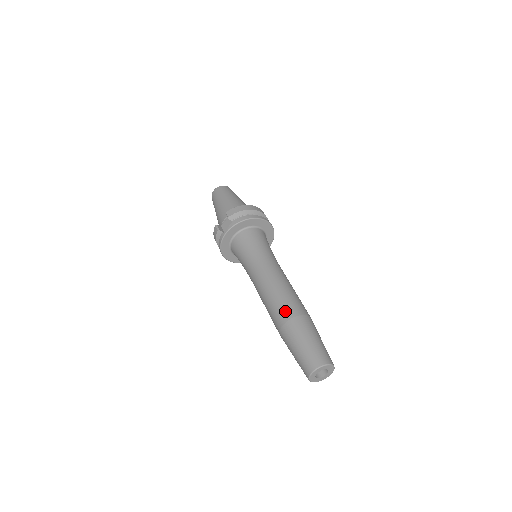
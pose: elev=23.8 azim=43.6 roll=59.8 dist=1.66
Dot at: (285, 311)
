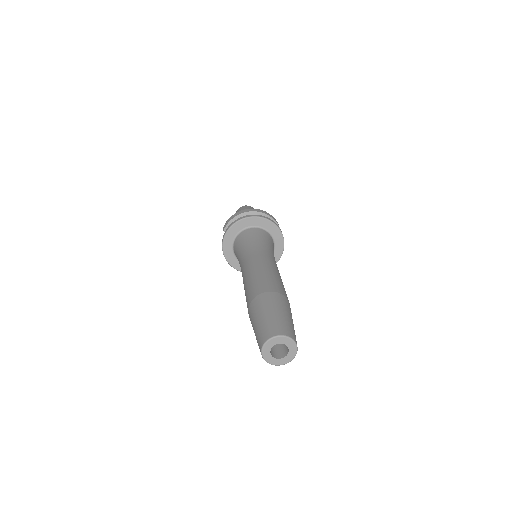
Dot at: (249, 296)
